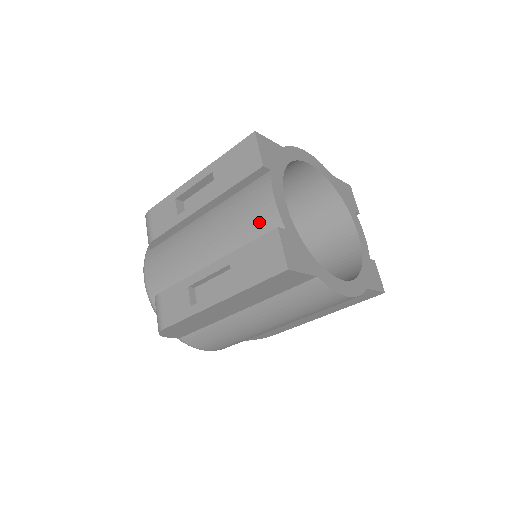
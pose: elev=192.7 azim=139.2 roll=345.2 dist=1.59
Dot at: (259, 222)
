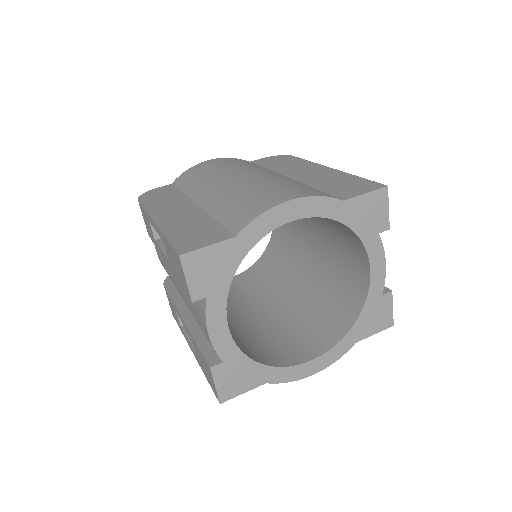
Dot at: (204, 333)
